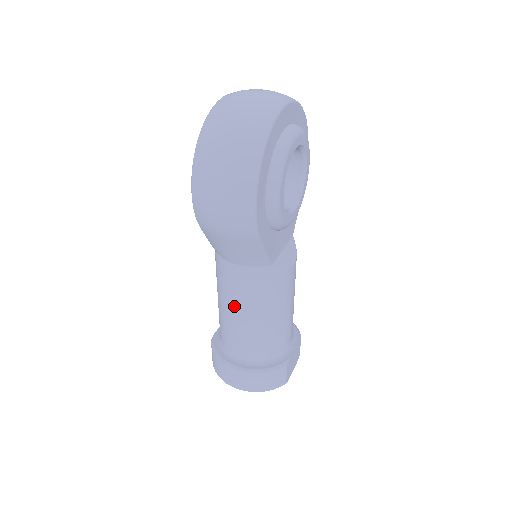
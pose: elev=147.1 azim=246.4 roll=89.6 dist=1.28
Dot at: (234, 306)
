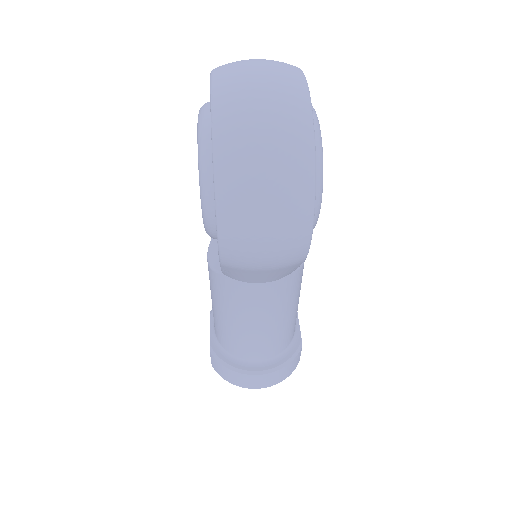
Dot at: (252, 321)
